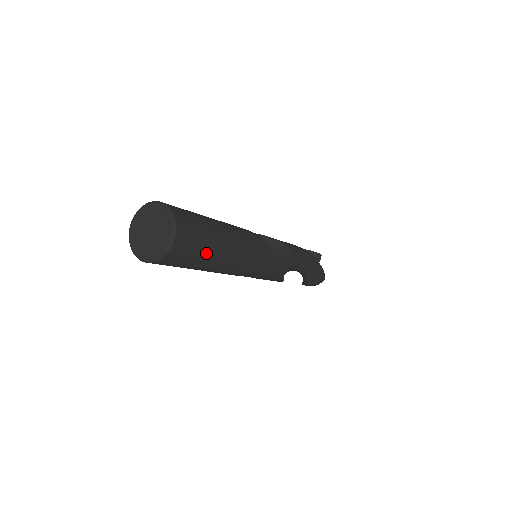
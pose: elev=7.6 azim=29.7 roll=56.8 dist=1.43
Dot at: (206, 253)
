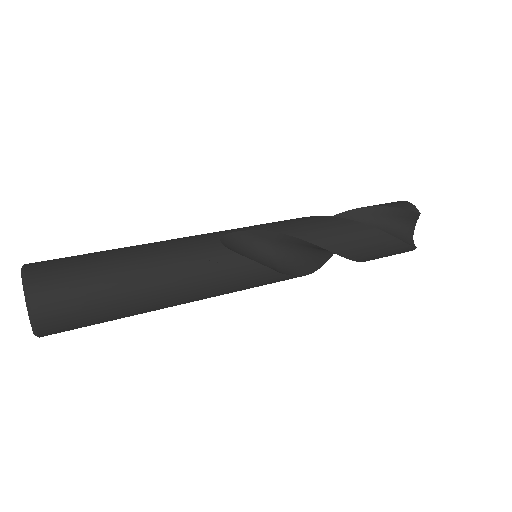
Dot at: (109, 318)
